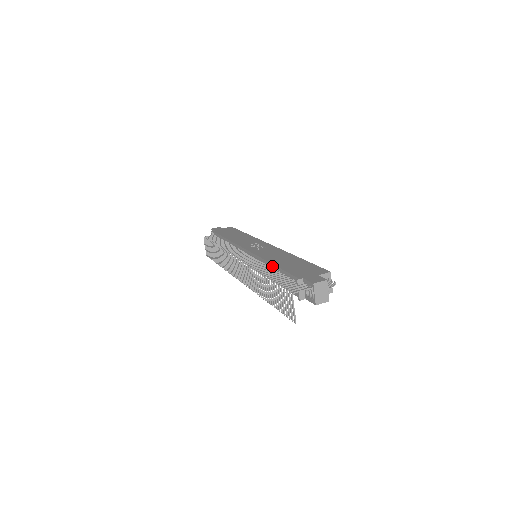
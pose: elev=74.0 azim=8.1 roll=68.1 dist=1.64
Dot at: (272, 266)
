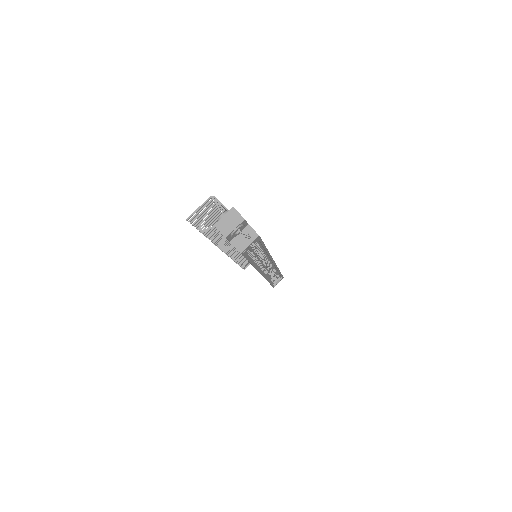
Dot at: occluded
